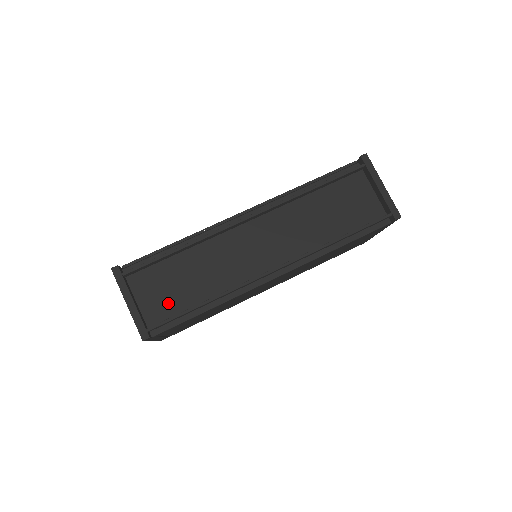
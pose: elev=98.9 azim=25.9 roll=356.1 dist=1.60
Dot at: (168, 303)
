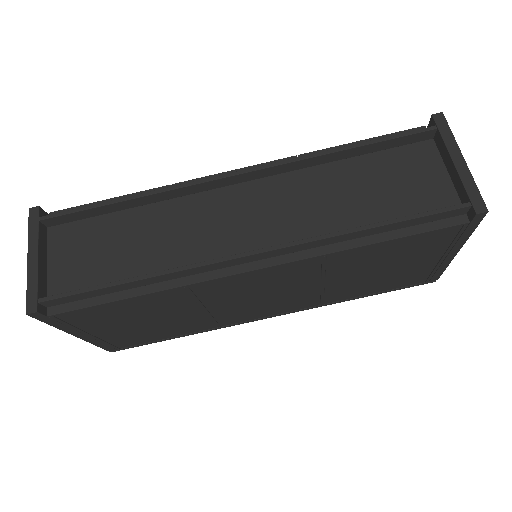
Dot at: (87, 273)
